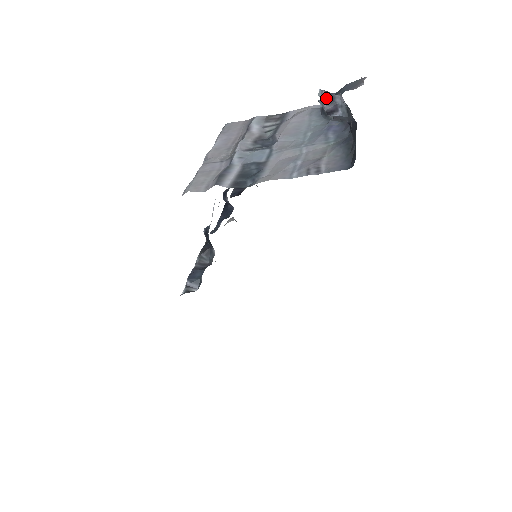
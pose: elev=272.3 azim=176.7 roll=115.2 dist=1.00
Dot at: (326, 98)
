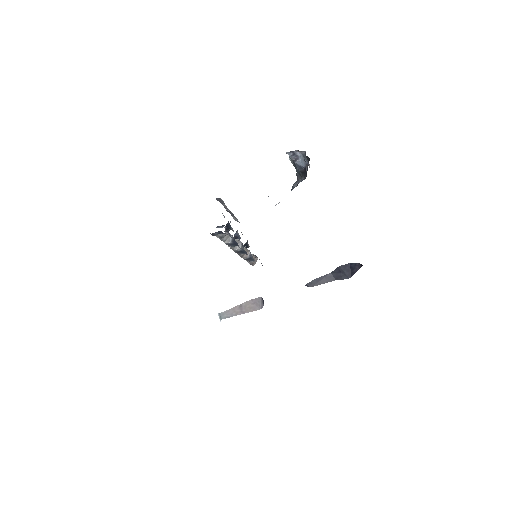
Dot at: (293, 155)
